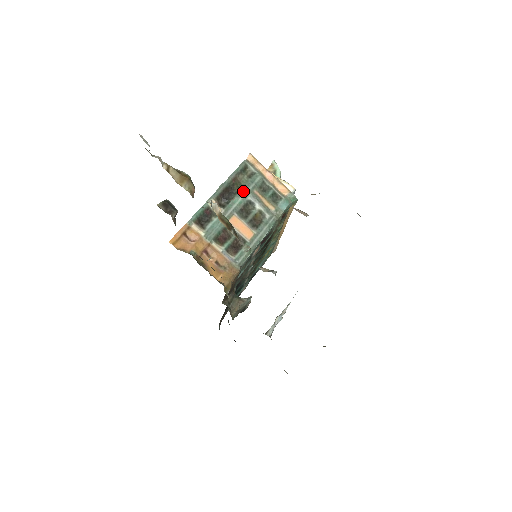
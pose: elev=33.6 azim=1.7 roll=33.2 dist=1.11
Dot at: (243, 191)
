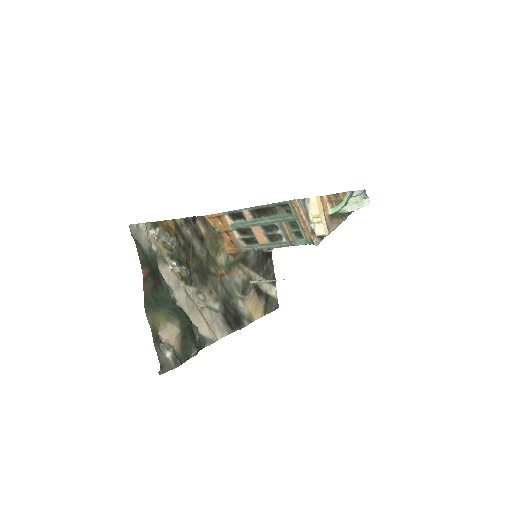
Dot at: (274, 218)
